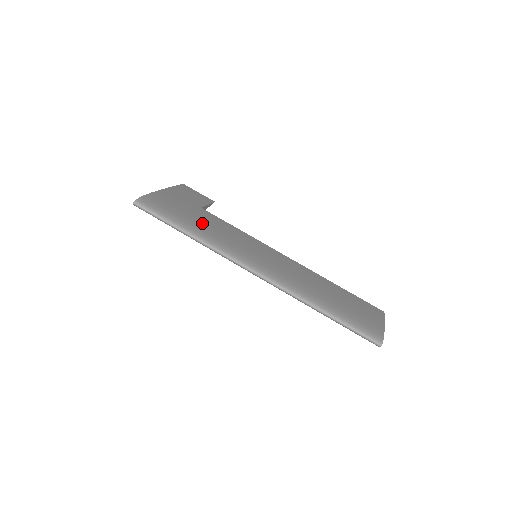
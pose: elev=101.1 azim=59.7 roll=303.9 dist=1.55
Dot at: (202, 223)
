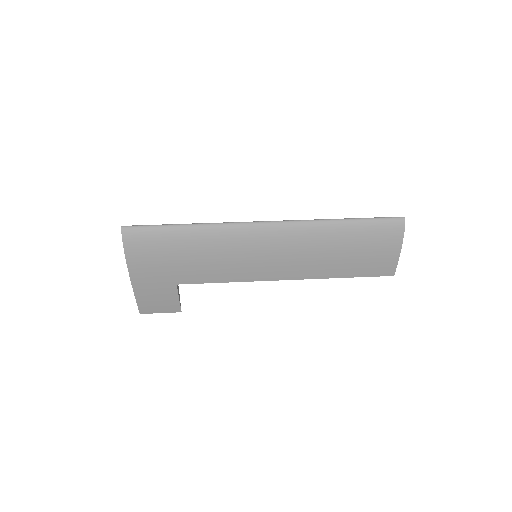
Dot at: occluded
